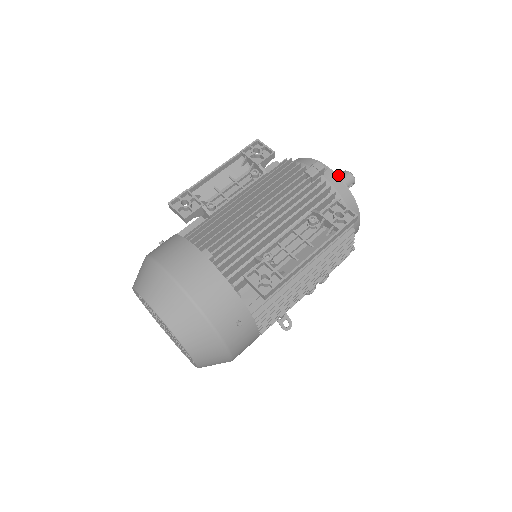
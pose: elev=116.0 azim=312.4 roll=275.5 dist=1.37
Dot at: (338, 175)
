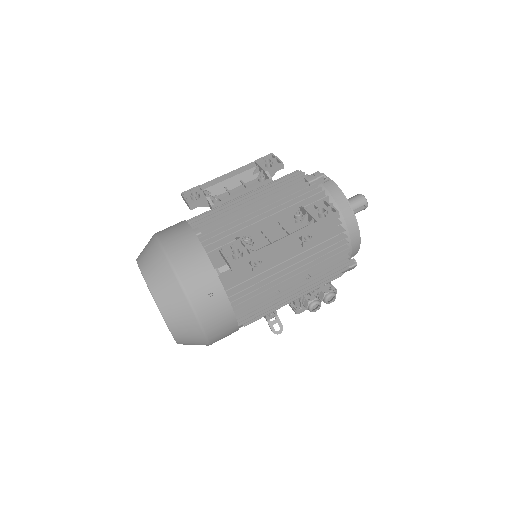
Dot at: (351, 197)
